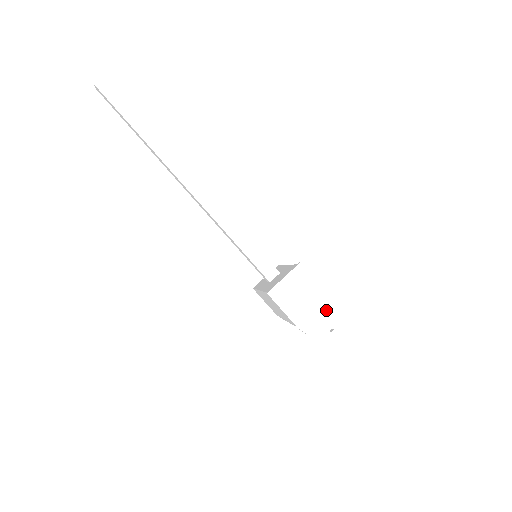
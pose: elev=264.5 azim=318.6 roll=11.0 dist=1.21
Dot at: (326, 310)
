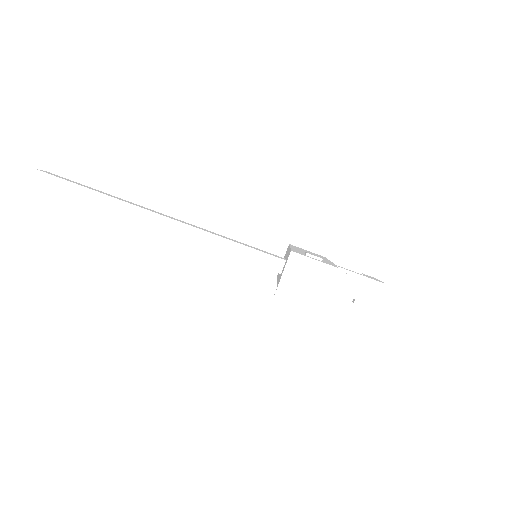
Dot at: (339, 283)
